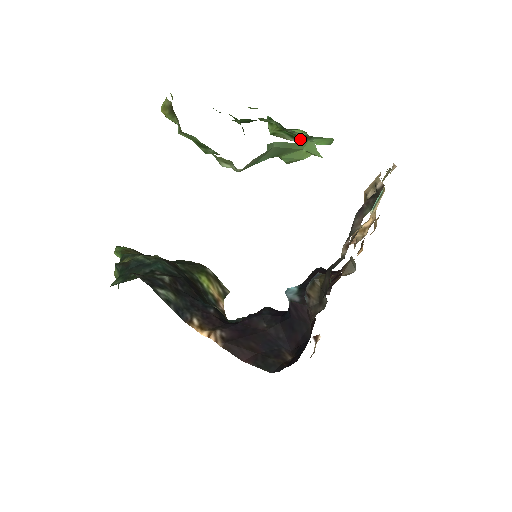
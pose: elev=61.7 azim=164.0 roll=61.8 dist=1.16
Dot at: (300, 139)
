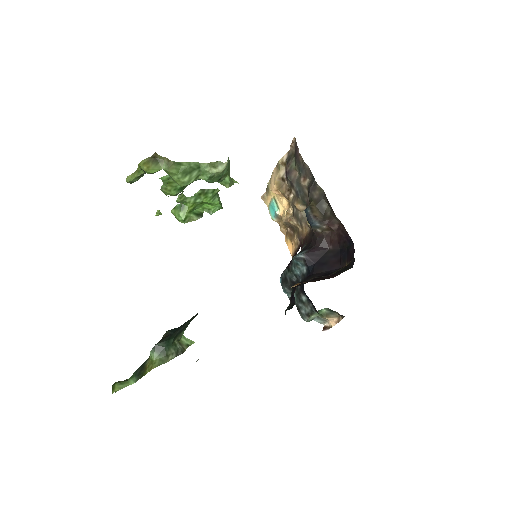
Dot at: (210, 201)
